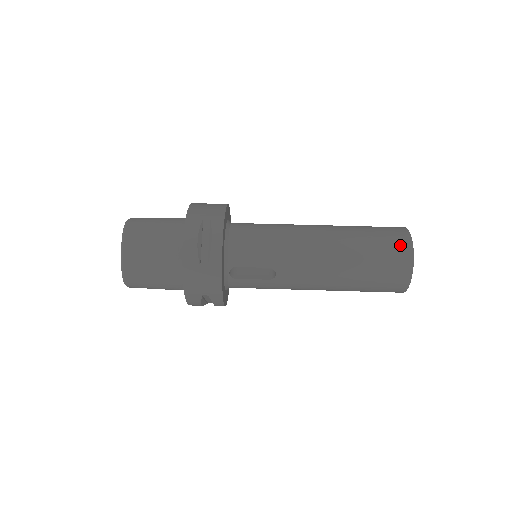
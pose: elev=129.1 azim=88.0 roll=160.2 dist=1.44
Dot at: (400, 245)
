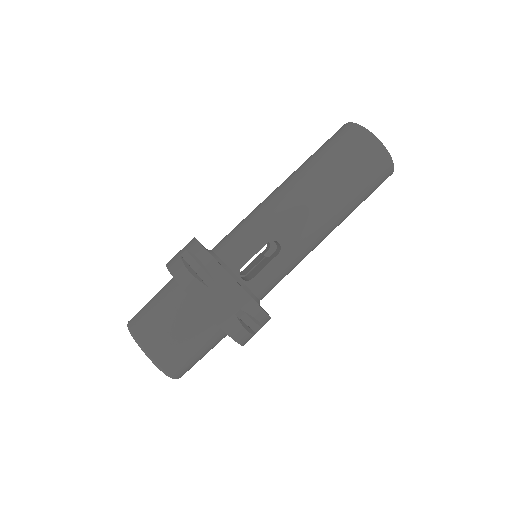
Dot at: (347, 133)
